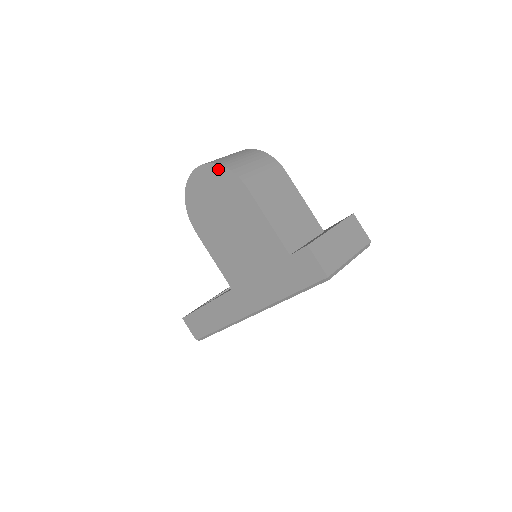
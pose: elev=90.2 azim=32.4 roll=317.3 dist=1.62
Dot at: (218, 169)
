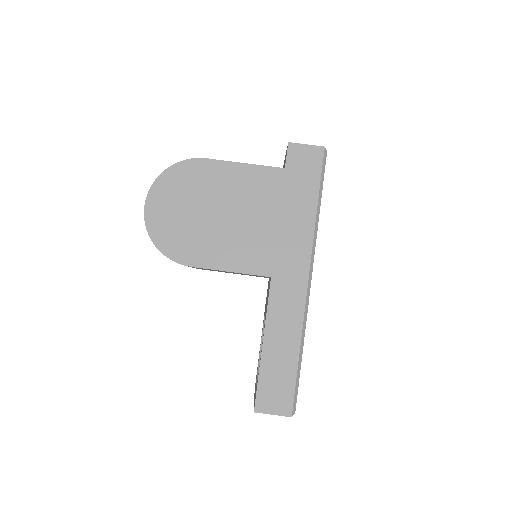
Dot at: (168, 174)
